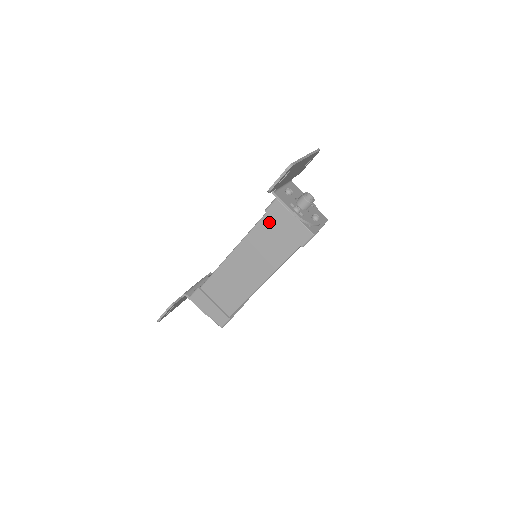
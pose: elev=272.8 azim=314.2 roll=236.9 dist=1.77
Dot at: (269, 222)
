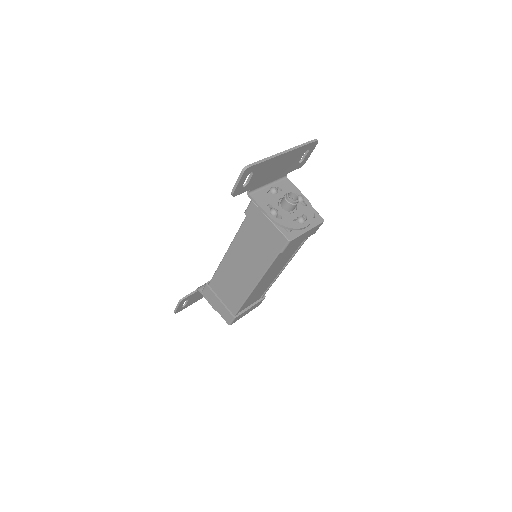
Dot at: (251, 224)
